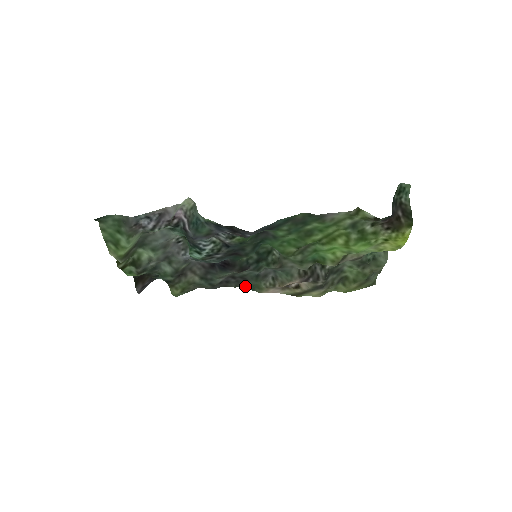
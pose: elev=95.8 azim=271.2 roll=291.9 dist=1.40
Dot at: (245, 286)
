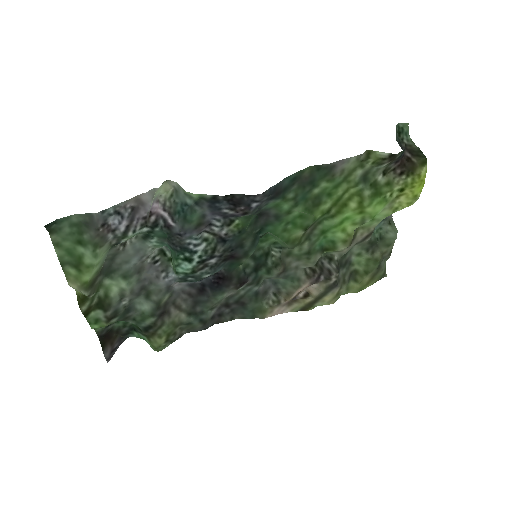
Dot at: (243, 315)
